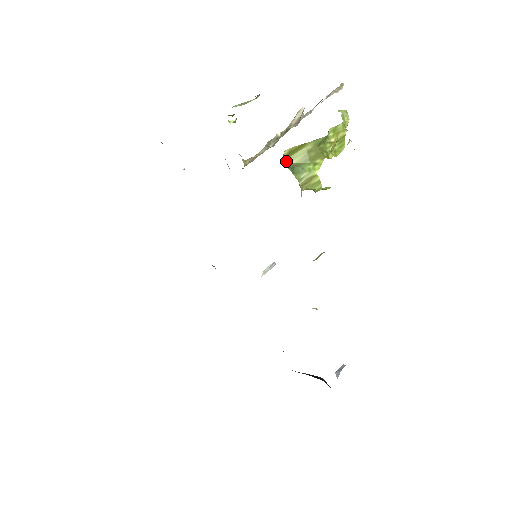
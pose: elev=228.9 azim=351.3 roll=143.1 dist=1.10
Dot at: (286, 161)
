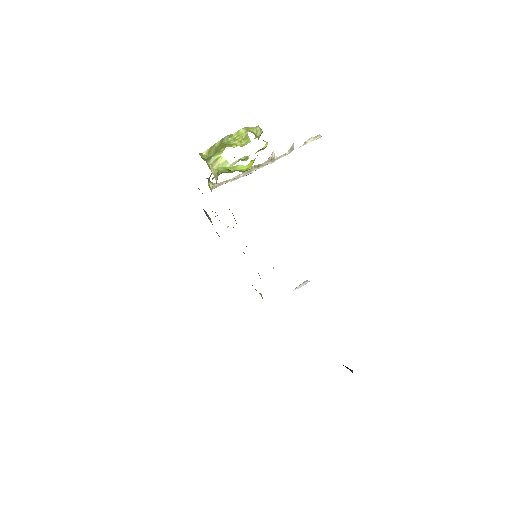
Dot at: (205, 158)
